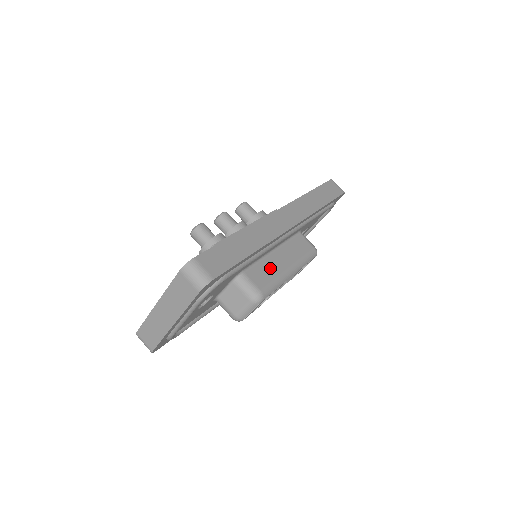
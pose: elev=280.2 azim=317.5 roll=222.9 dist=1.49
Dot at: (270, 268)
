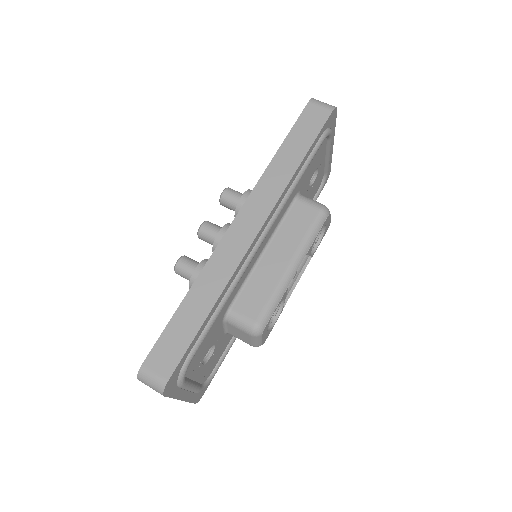
Dot at: (263, 282)
